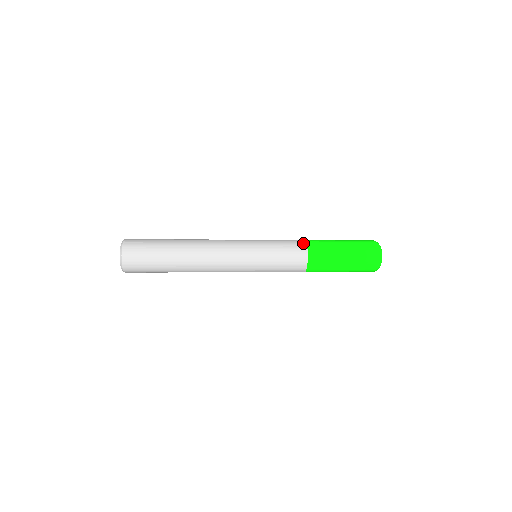
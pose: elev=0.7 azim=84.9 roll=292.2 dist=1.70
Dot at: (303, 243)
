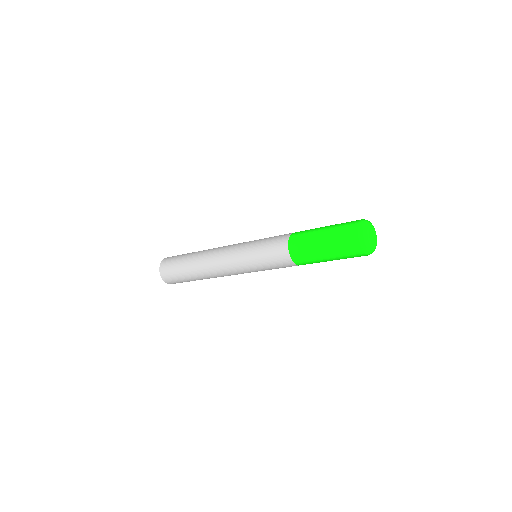
Dot at: (287, 236)
